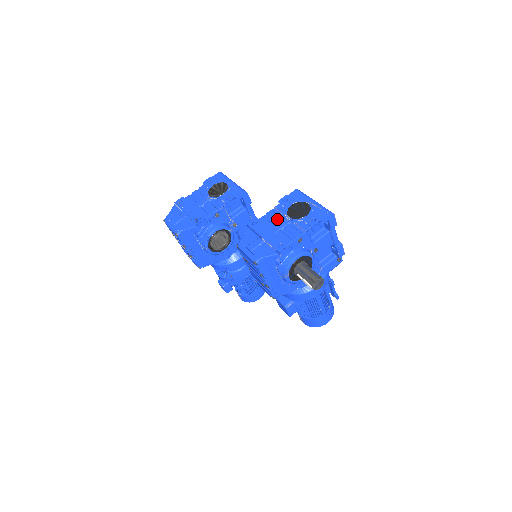
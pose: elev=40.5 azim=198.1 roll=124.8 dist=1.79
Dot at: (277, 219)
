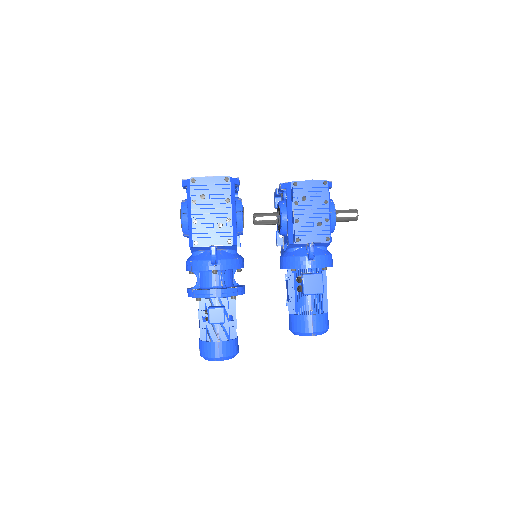
Dot at: occluded
